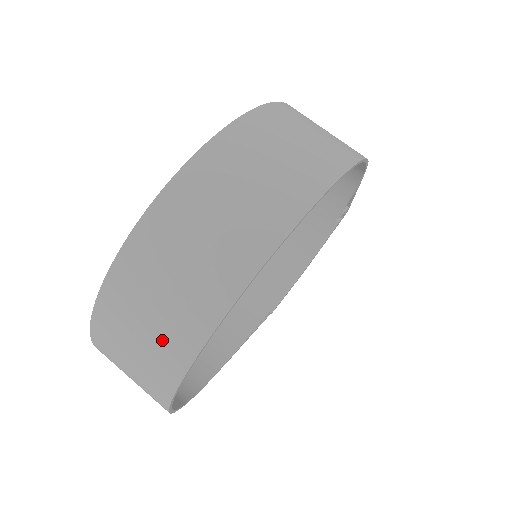
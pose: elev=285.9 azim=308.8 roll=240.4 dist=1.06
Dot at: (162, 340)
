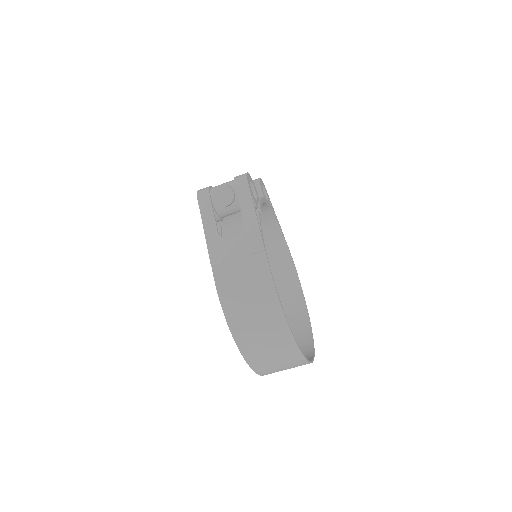
Dot at: occluded
